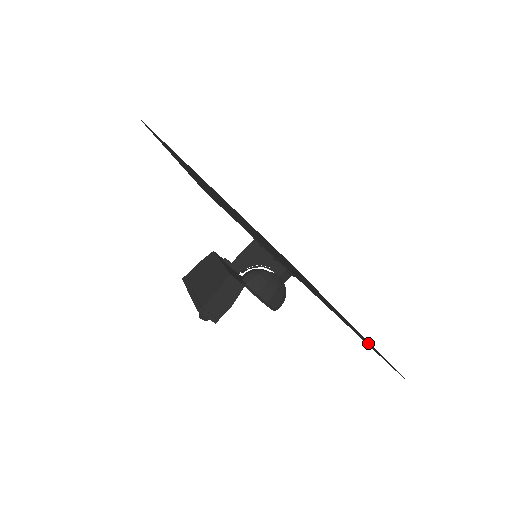
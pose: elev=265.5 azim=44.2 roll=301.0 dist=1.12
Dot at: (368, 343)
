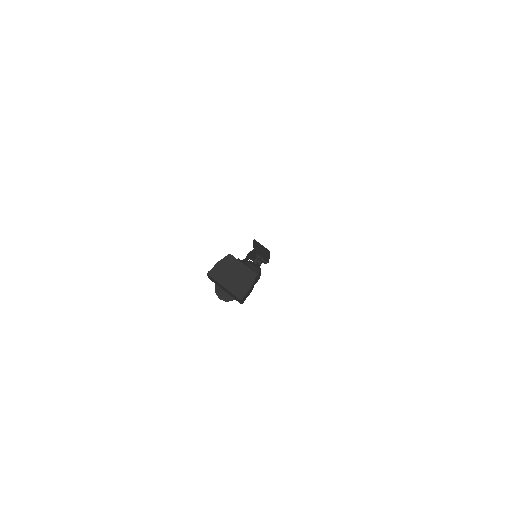
Dot at: occluded
